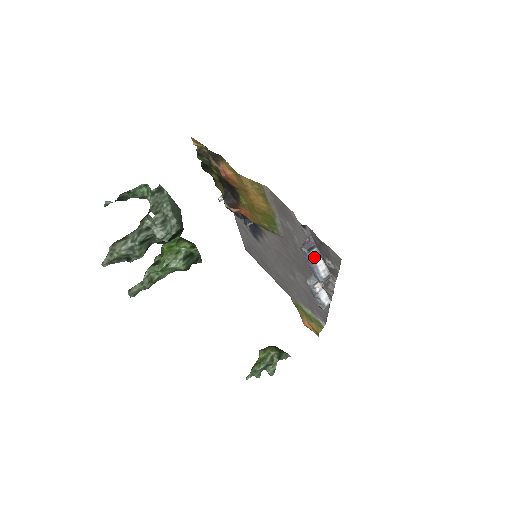
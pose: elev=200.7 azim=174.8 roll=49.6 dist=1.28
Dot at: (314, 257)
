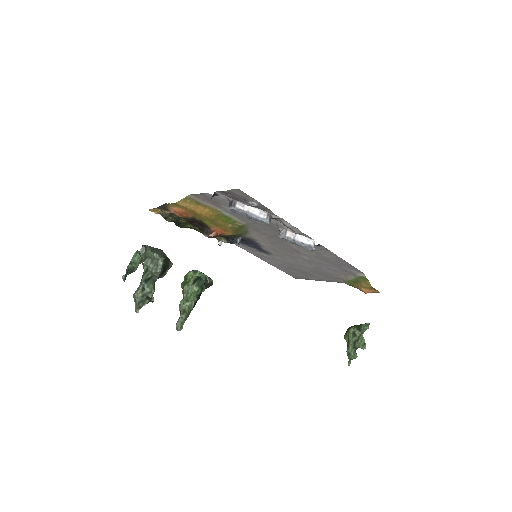
Dot at: (242, 208)
